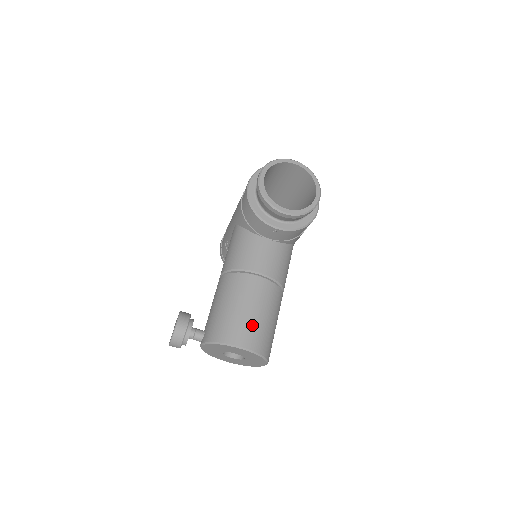
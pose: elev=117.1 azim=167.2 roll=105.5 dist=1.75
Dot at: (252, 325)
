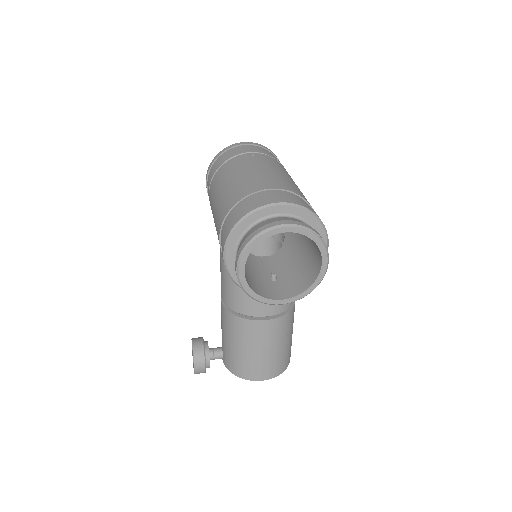
Dot at: (268, 362)
